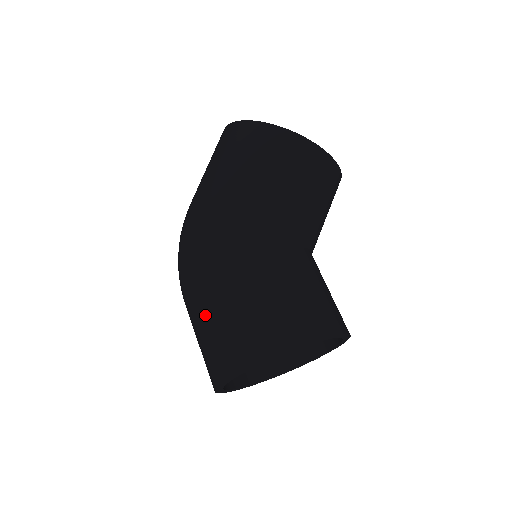
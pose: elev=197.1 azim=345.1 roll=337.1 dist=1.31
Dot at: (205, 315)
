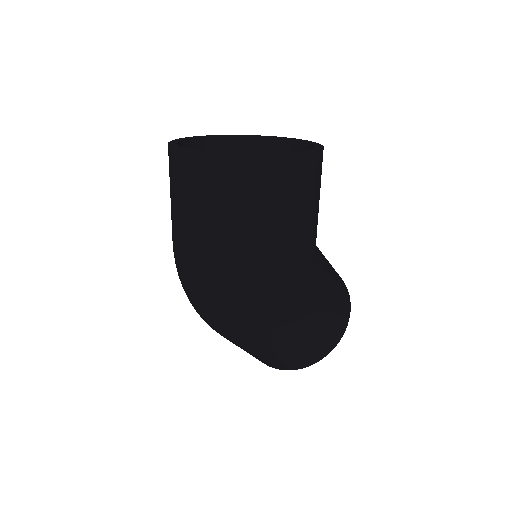
Dot at: (293, 344)
